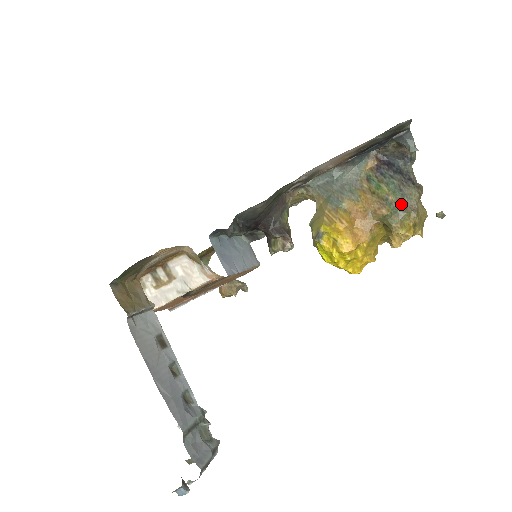
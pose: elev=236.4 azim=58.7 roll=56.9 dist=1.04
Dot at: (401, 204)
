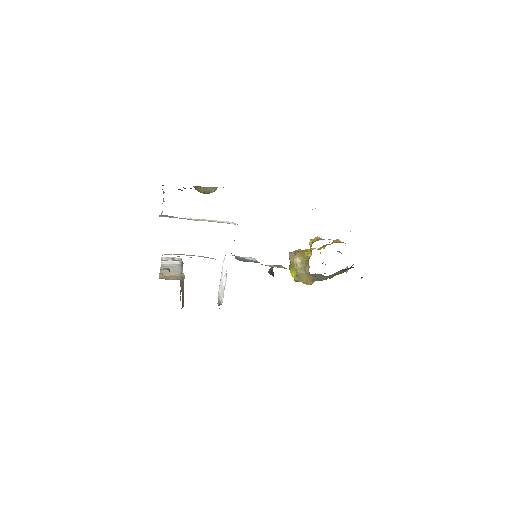
Dot at: occluded
